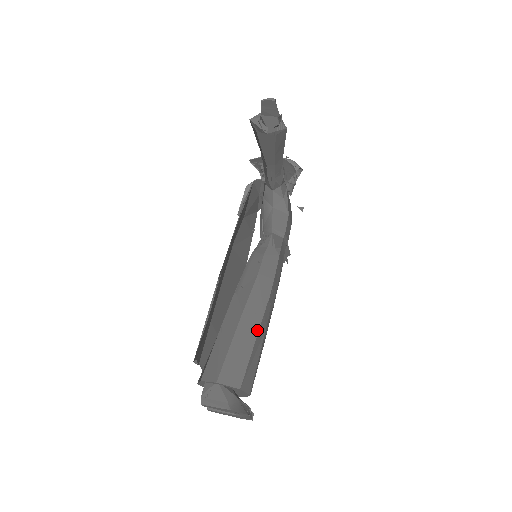
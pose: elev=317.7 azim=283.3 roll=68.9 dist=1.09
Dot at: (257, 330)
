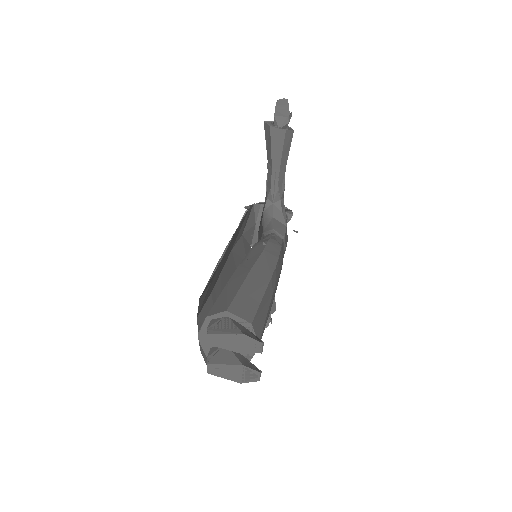
Dot at: (266, 285)
